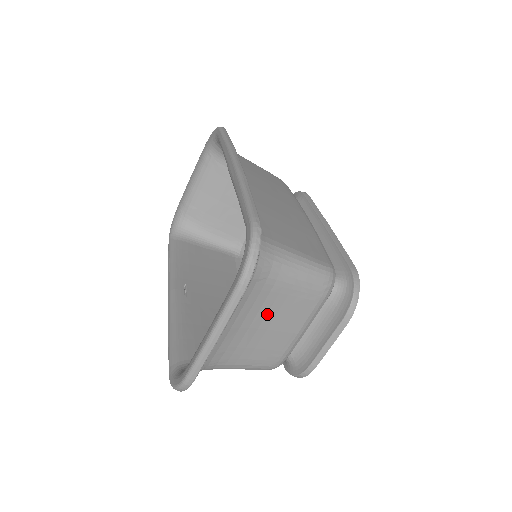
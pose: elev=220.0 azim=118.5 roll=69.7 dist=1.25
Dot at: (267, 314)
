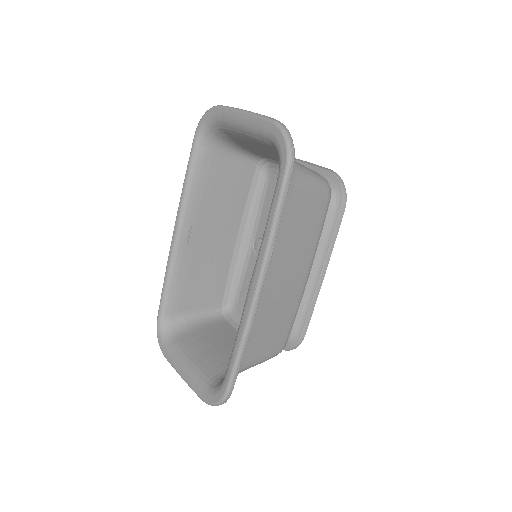
Dot at: (226, 353)
